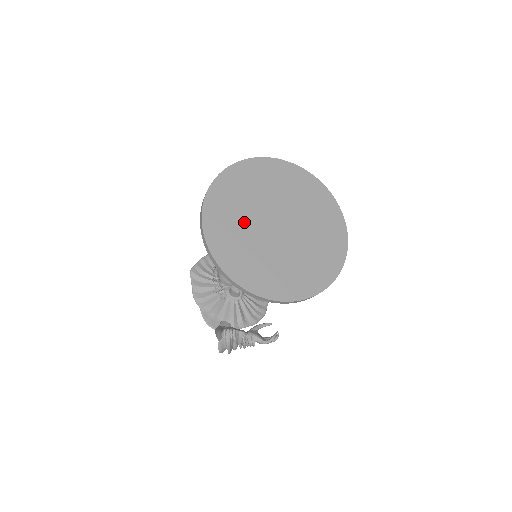
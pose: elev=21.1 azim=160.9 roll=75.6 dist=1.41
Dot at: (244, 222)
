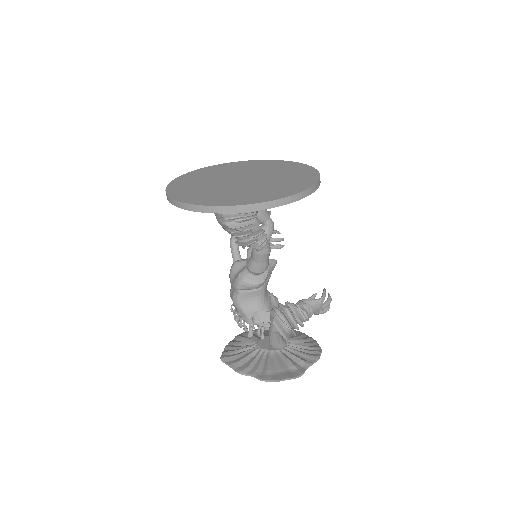
Dot at: (211, 188)
